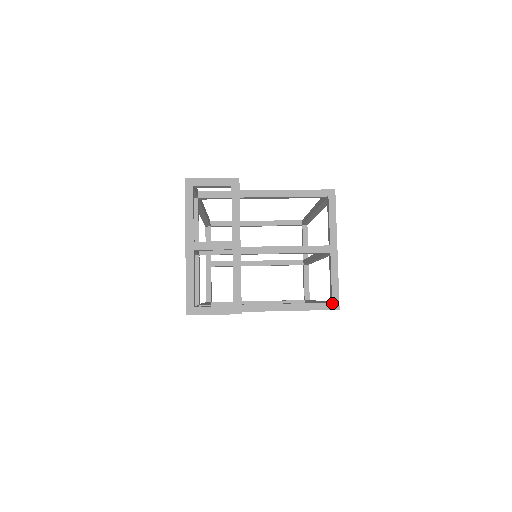
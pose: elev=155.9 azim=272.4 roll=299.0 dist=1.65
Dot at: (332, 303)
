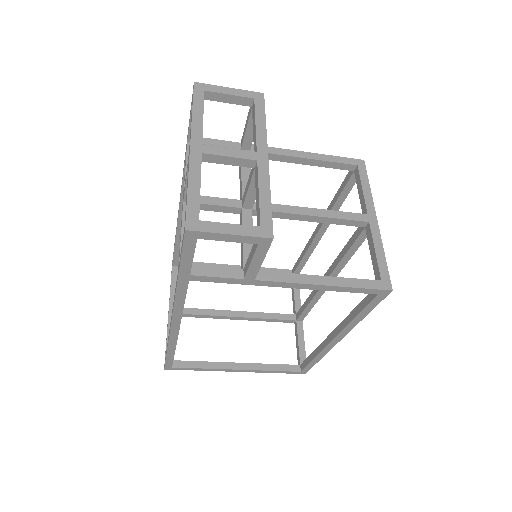
Dot at: (381, 281)
